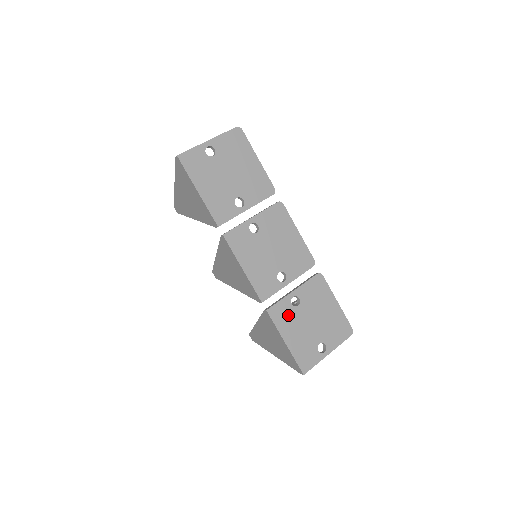
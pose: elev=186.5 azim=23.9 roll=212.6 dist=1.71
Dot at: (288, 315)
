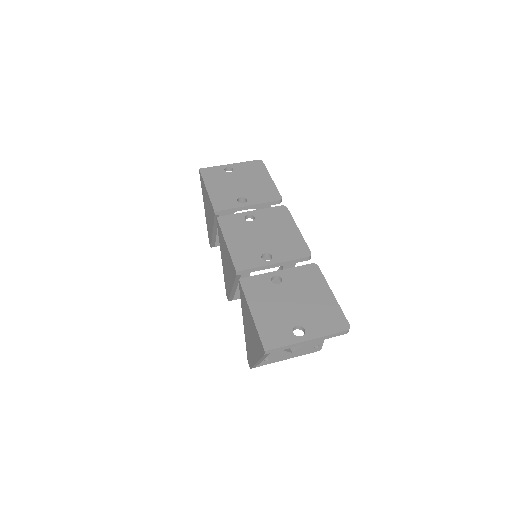
Dot at: (263, 289)
